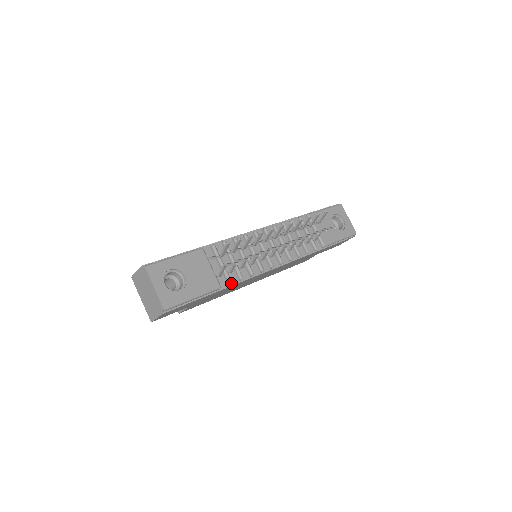
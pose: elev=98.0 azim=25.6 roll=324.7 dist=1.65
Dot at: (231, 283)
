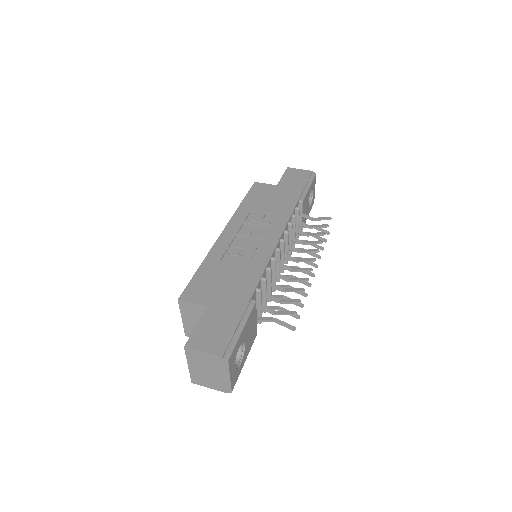
Dot at: occluded
